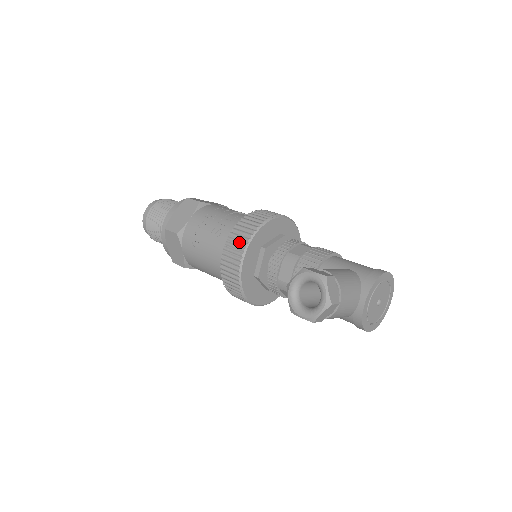
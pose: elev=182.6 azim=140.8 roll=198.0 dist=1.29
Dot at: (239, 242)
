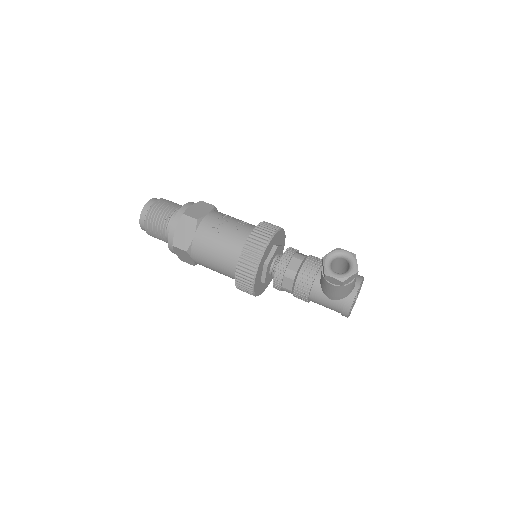
Dot at: (265, 233)
